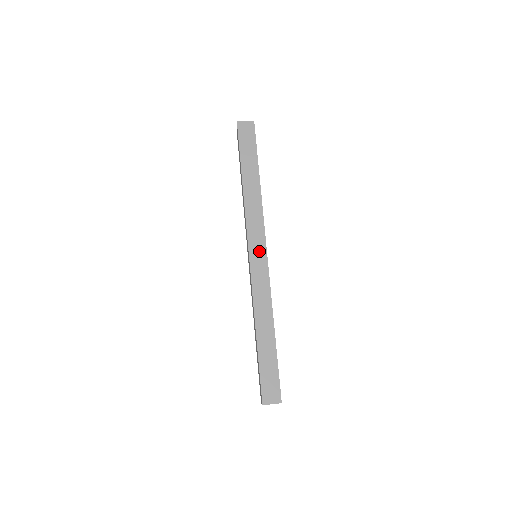
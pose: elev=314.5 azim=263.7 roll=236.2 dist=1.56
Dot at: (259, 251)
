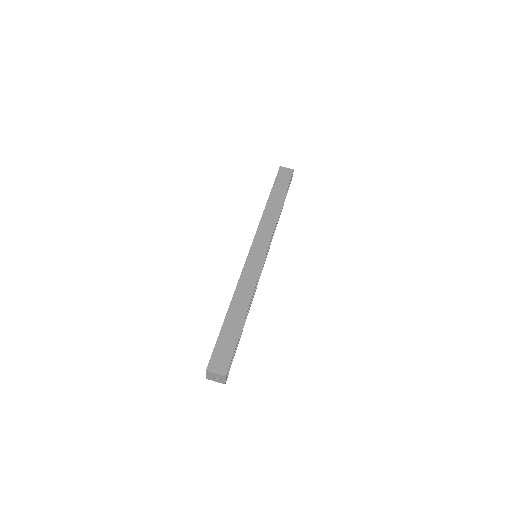
Dot at: (260, 249)
